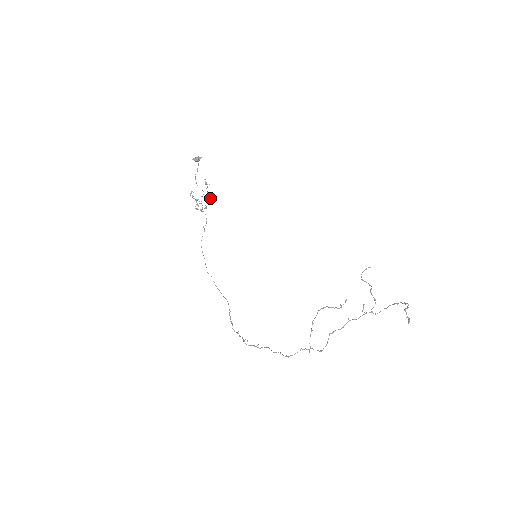
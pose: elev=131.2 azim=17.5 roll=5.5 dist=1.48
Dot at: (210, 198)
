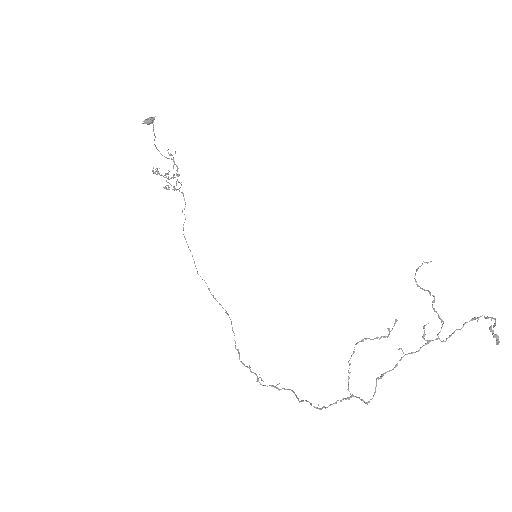
Dot at: occluded
